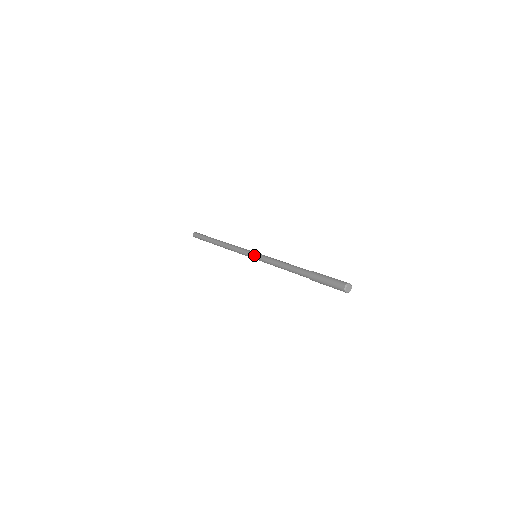
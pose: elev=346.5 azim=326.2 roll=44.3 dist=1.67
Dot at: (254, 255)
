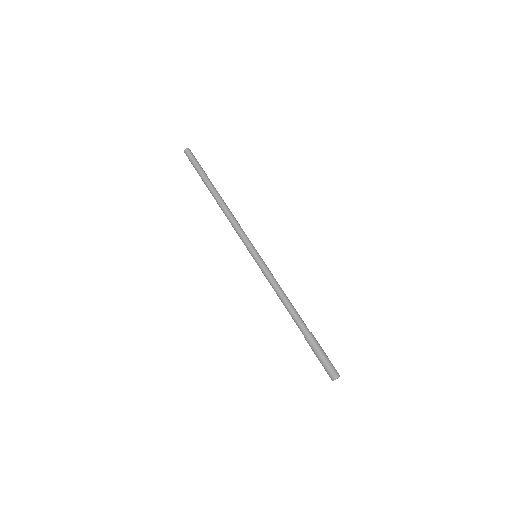
Dot at: (254, 258)
